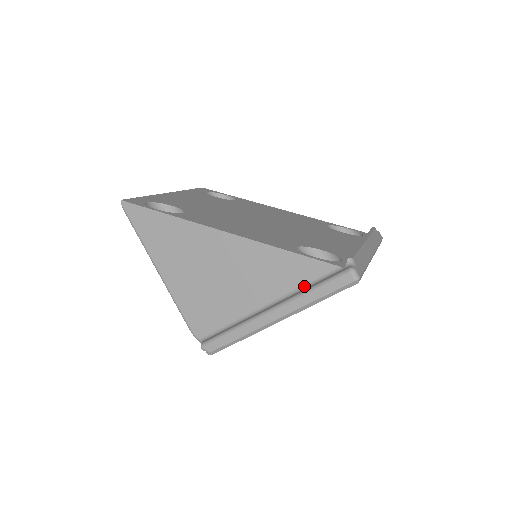
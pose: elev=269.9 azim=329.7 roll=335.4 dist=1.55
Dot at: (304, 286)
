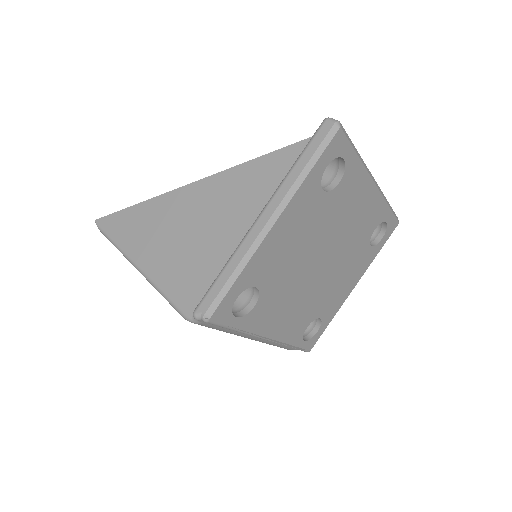
Dot at: occluded
